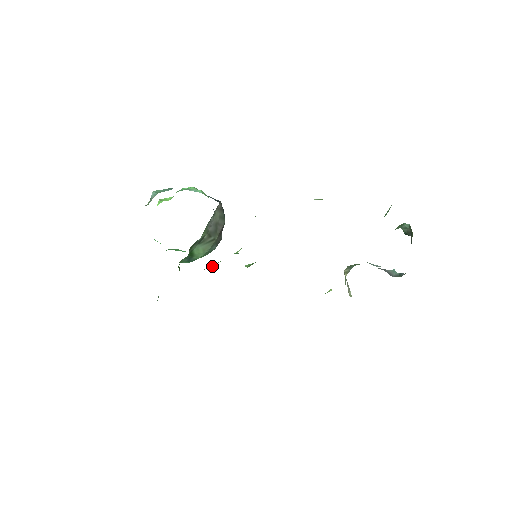
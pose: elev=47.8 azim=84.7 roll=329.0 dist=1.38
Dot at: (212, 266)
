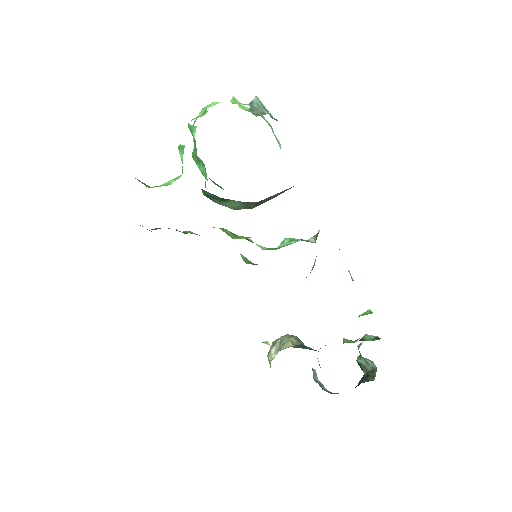
Dot at: (232, 235)
